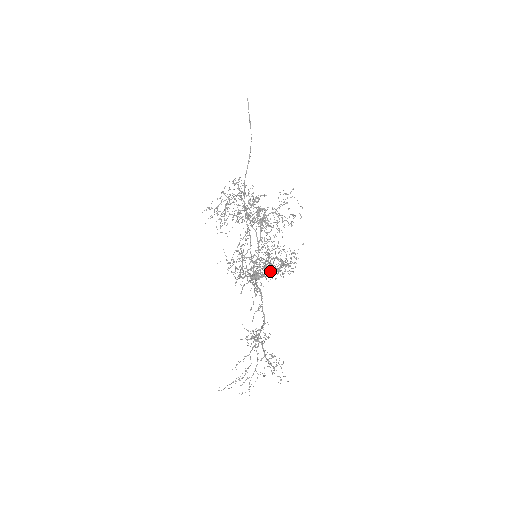
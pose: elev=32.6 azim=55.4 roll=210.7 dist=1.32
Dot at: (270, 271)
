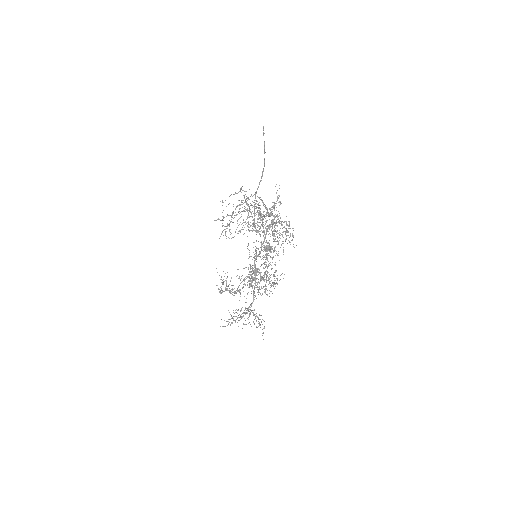
Dot at: occluded
